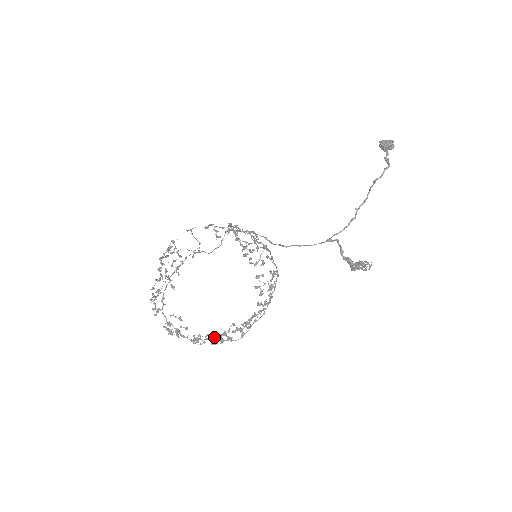
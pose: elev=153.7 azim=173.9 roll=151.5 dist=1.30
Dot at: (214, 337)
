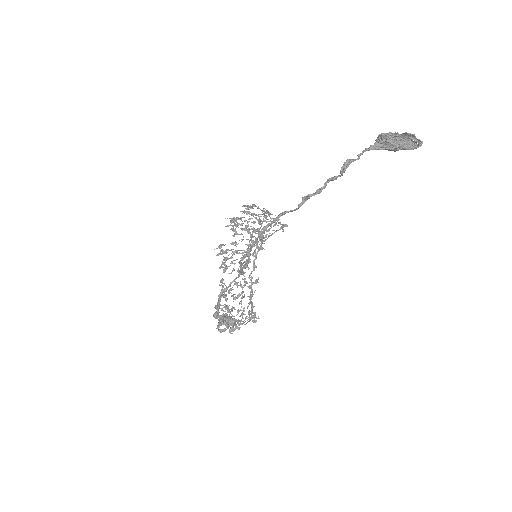
Dot at: occluded
